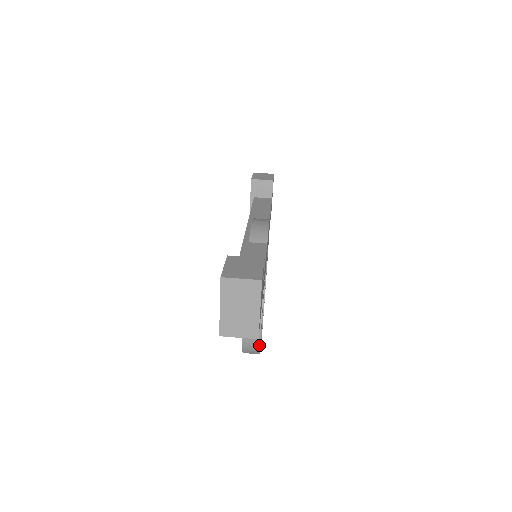
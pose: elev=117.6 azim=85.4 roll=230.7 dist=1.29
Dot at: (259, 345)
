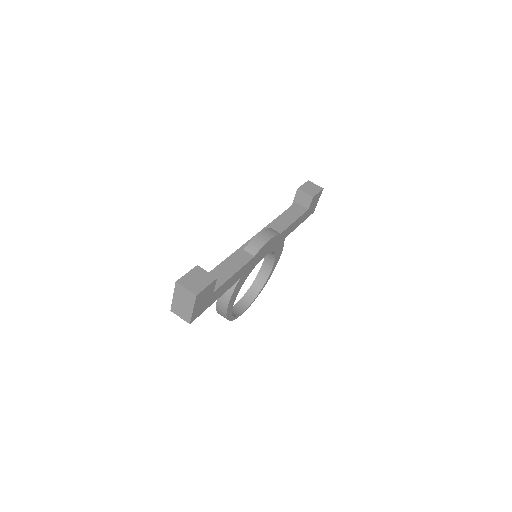
Dot at: (226, 317)
